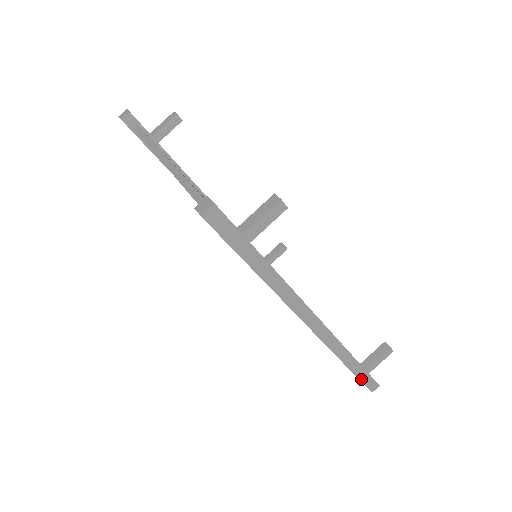
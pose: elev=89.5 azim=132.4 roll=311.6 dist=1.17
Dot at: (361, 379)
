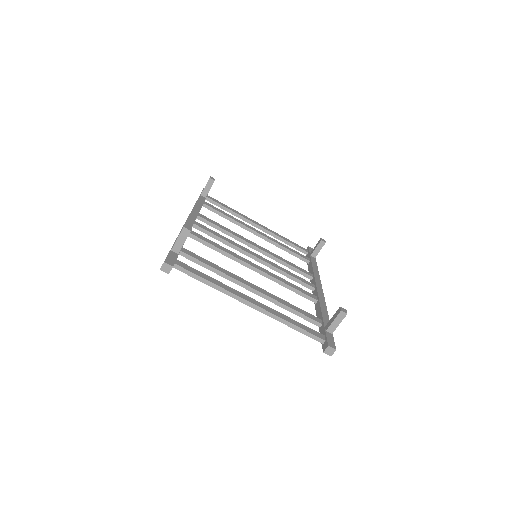
Dot at: occluded
